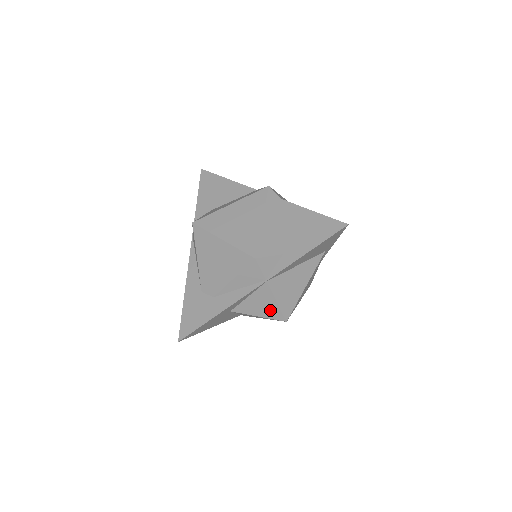
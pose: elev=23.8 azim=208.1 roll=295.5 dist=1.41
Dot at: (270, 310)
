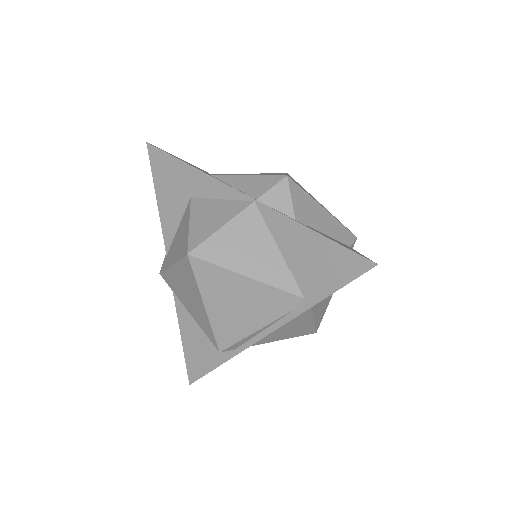
Dot at: (205, 228)
